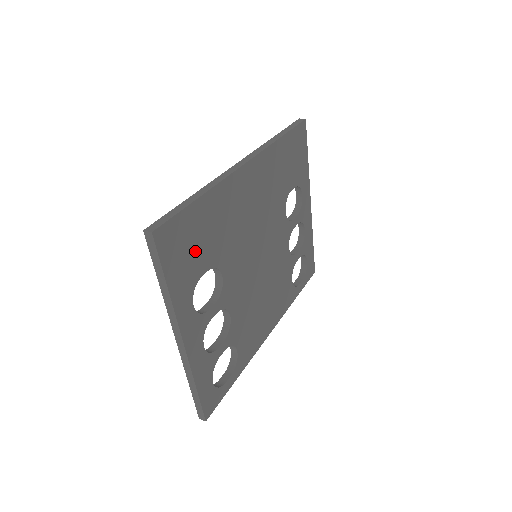
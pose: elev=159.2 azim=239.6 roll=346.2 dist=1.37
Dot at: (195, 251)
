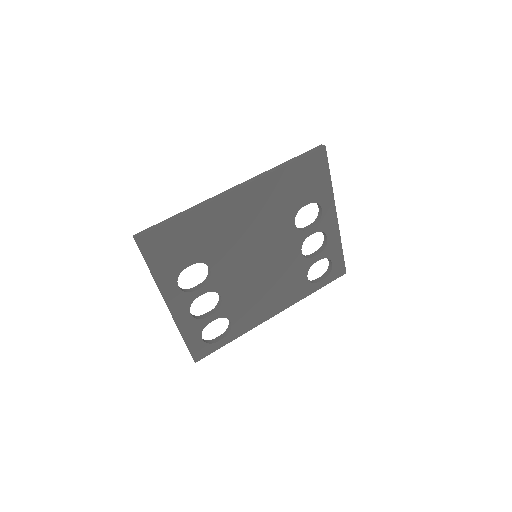
Dot at: (178, 251)
